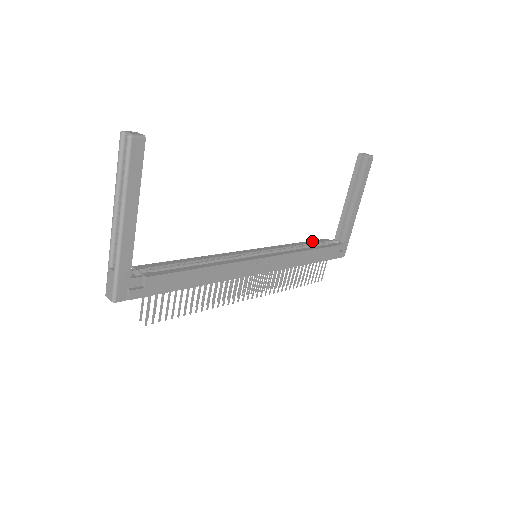
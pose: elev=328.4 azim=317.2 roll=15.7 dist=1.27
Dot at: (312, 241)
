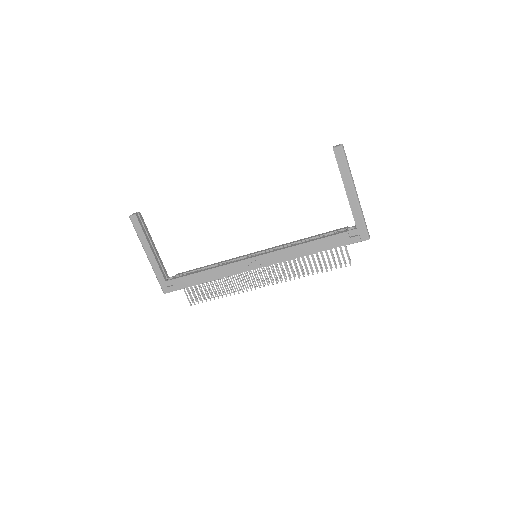
Dot at: (325, 233)
